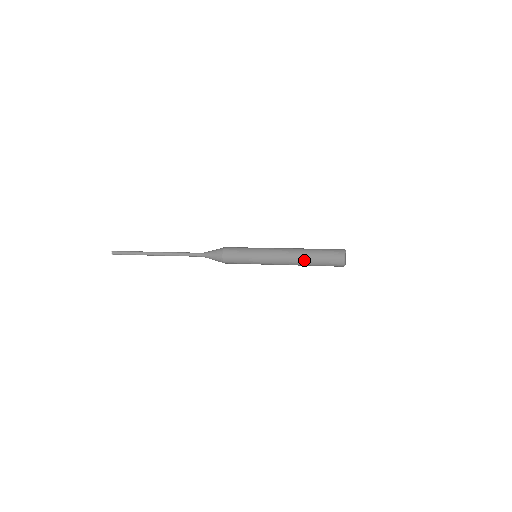
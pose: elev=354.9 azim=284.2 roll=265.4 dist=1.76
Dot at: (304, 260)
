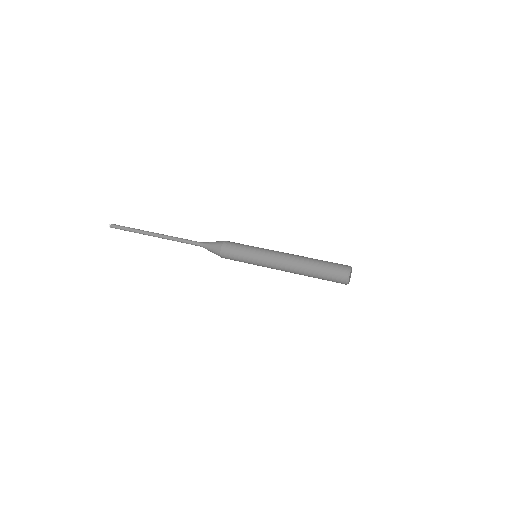
Dot at: (305, 273)
